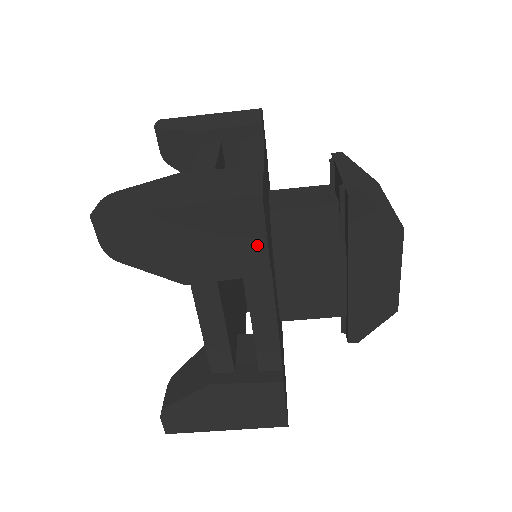
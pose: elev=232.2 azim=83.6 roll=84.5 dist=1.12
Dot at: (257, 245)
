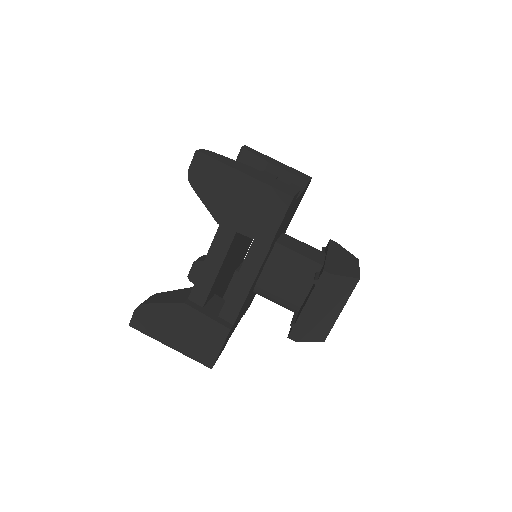
Dot at: (306, 177)
